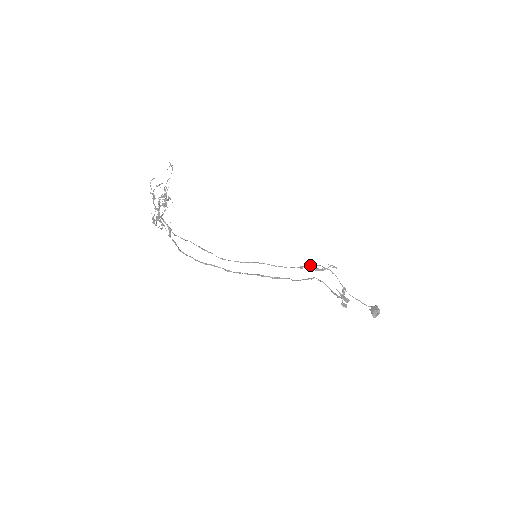
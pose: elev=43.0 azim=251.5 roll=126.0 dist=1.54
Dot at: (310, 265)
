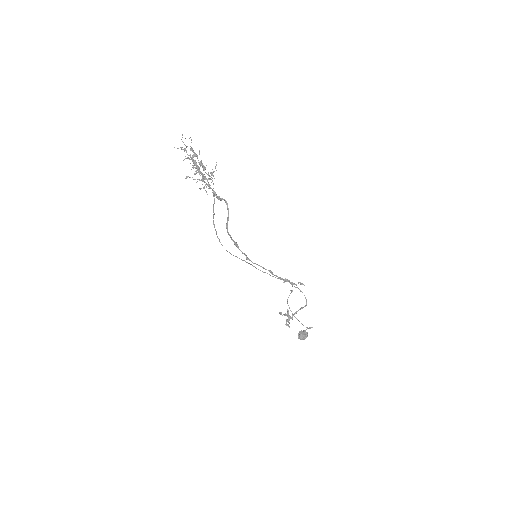
Dot at: (284, 279)
